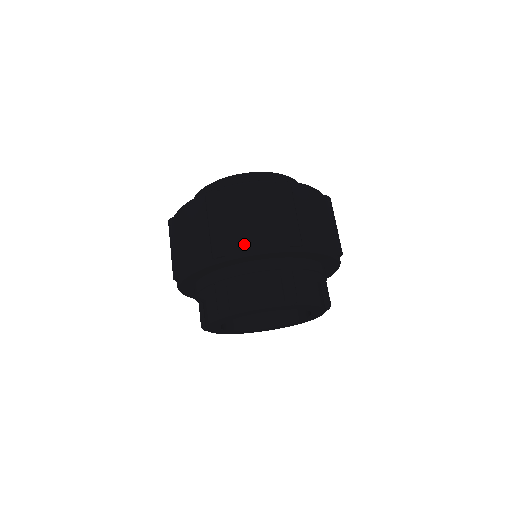
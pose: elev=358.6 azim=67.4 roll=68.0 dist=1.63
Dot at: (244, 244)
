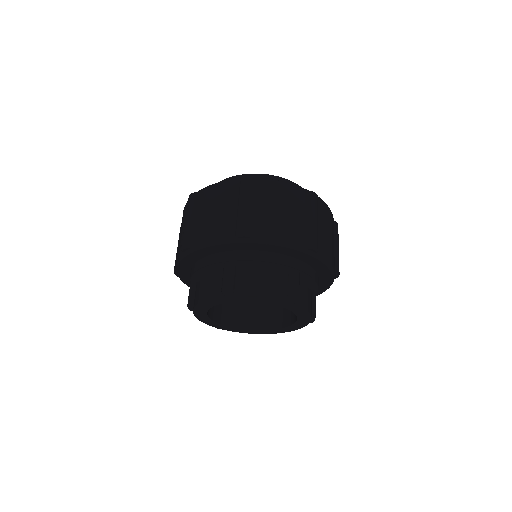
Dot at: (270, 232)
